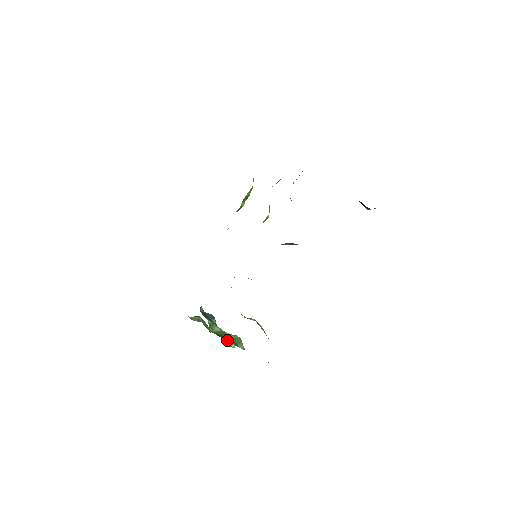
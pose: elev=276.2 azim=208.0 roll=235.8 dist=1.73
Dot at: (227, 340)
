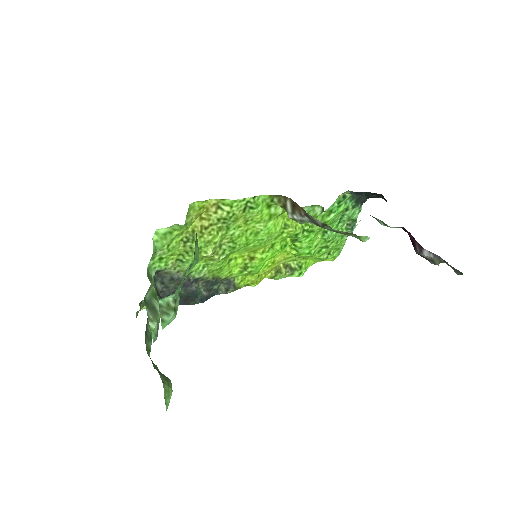
Dot at: (152, 303)
